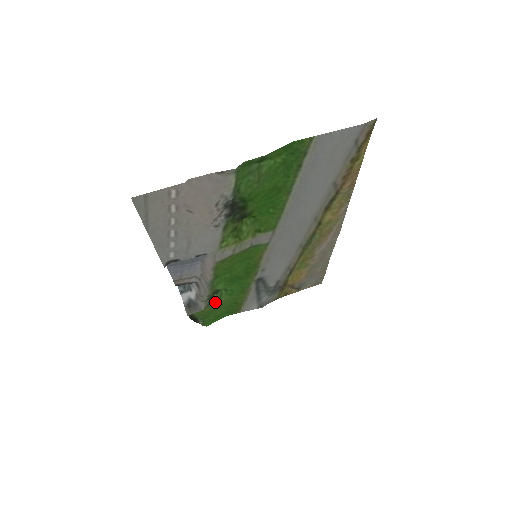
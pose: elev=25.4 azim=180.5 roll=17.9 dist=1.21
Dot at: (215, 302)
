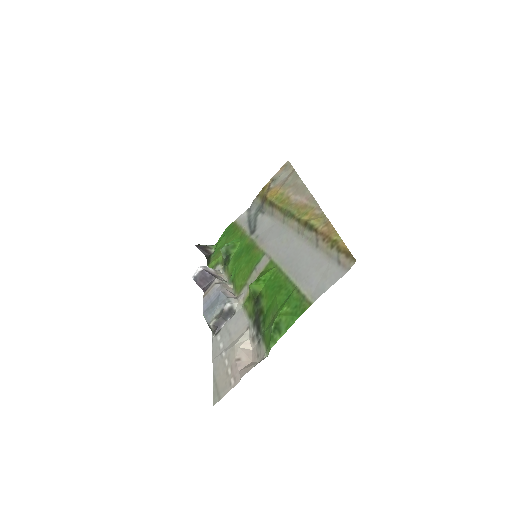
Dot at: occluded
